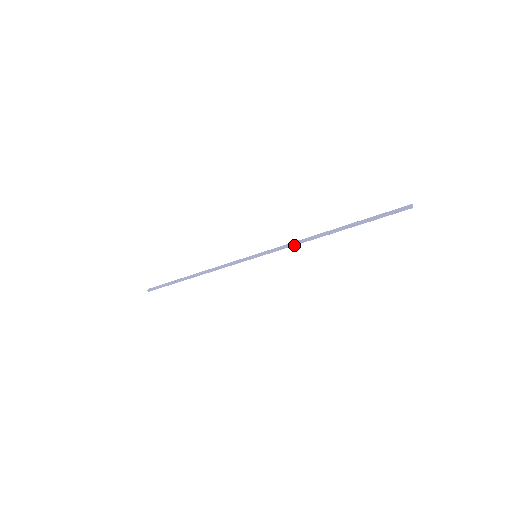
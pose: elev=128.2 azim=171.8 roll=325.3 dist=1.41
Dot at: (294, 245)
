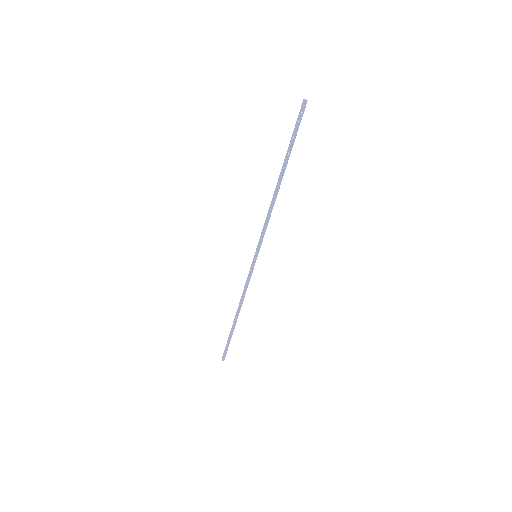
Dot at: (267, 219)
